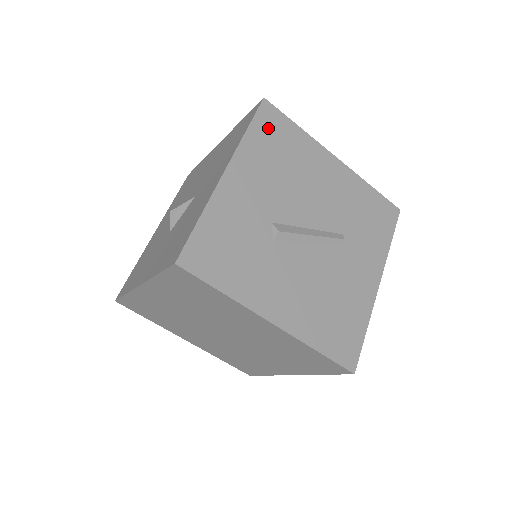
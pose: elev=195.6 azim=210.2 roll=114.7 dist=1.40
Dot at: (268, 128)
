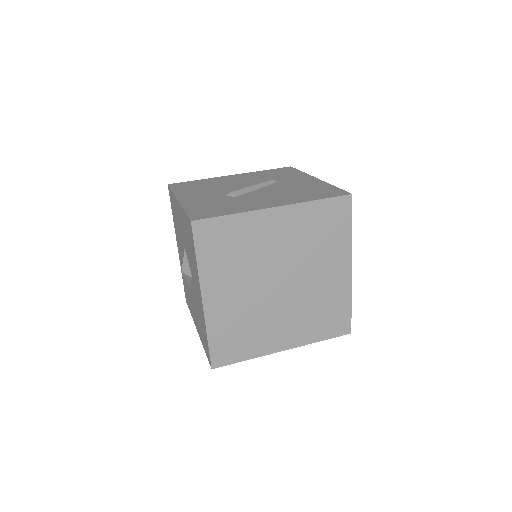
Dot at: (182, 187)
